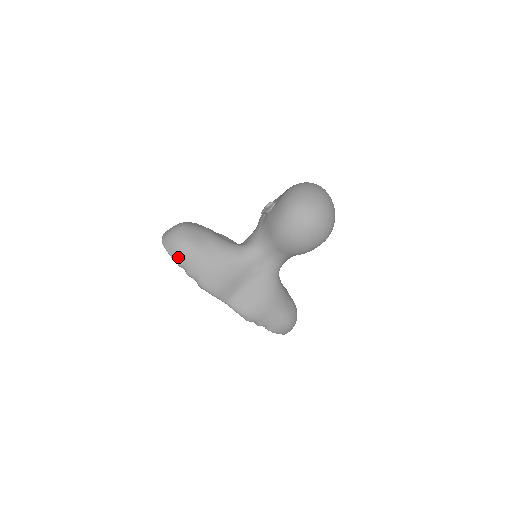
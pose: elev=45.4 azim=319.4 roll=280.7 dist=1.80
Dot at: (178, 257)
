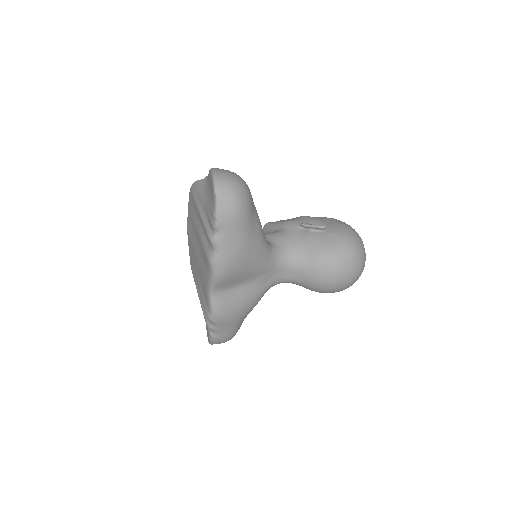
Dot at: (226, 217)
